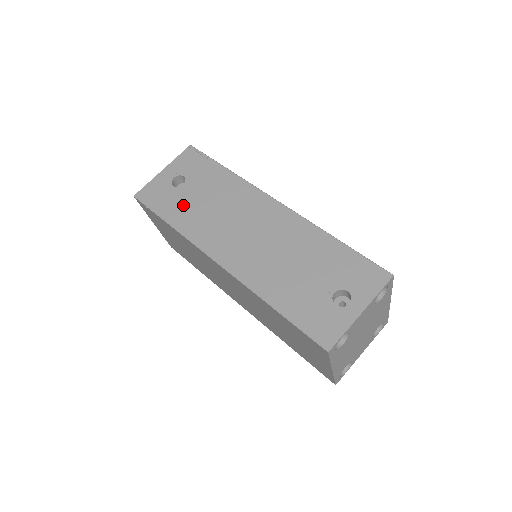
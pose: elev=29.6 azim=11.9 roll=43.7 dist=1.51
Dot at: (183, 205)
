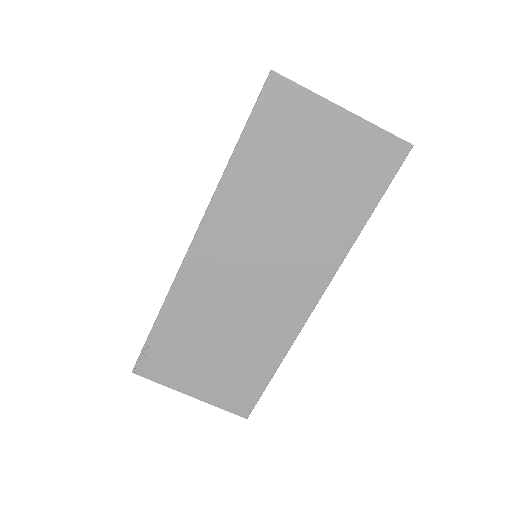
Dot at: occluded
